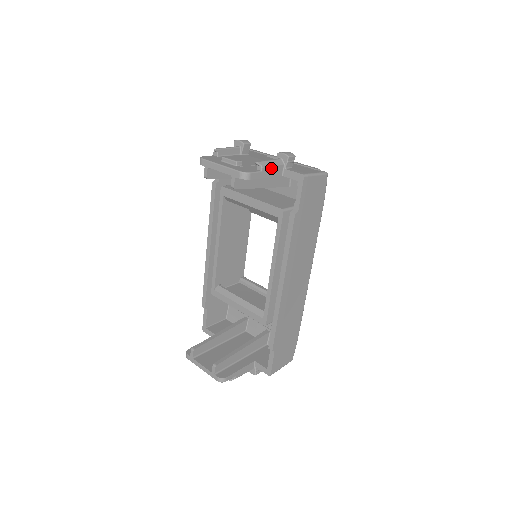
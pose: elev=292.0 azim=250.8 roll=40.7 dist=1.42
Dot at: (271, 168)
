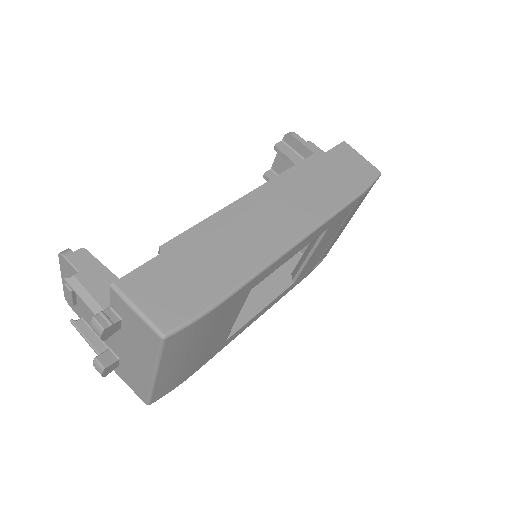
Dot at: (319, 150)
